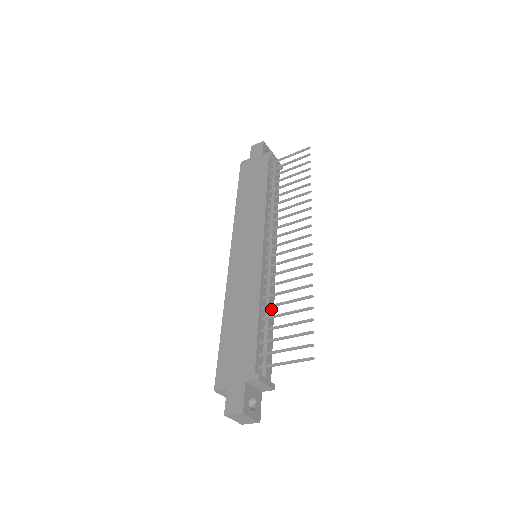
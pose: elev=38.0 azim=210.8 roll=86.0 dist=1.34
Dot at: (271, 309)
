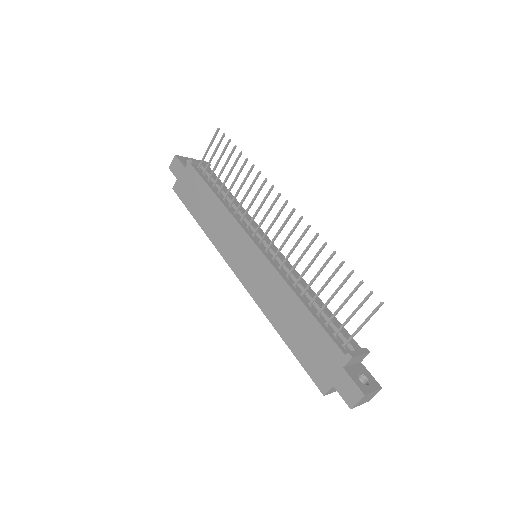
Dot at: (308, 290)
